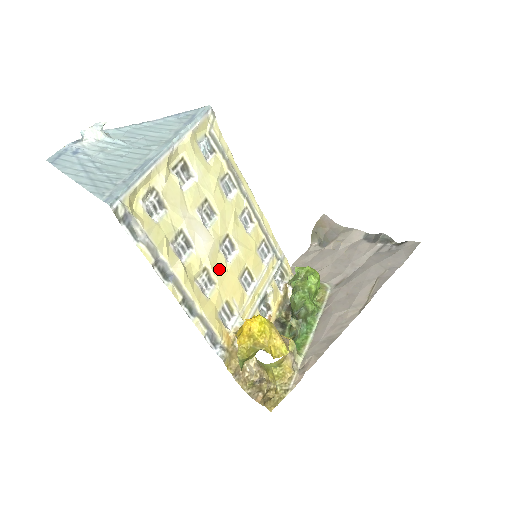
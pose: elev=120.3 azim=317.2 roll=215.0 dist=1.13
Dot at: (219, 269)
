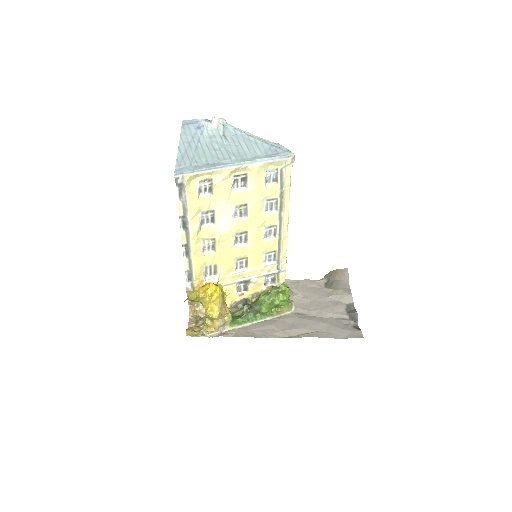
Dot at: (224, 245)
